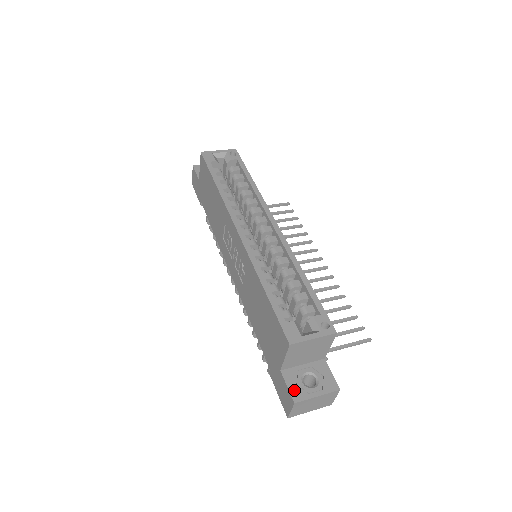
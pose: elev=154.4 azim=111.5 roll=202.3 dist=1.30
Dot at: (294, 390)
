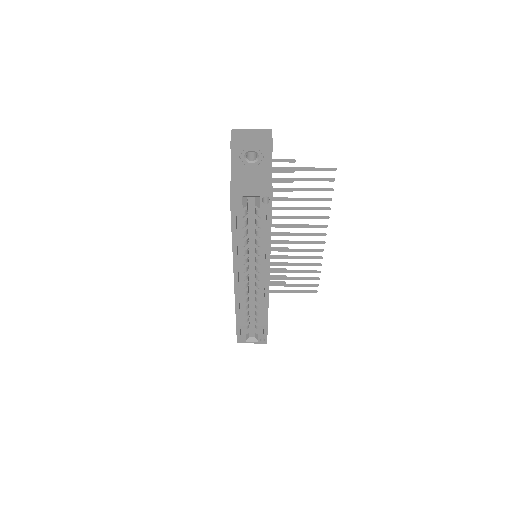
Dot at: occluded
